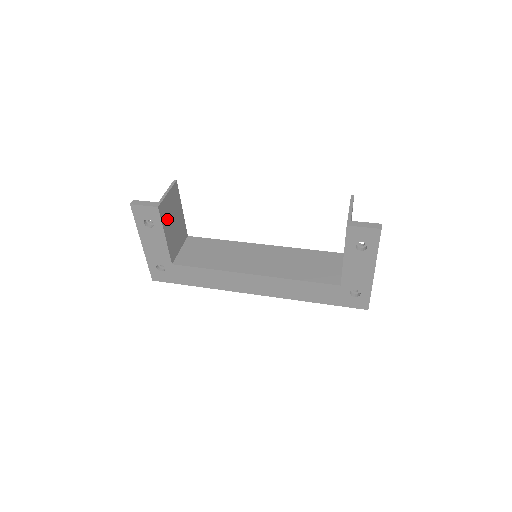
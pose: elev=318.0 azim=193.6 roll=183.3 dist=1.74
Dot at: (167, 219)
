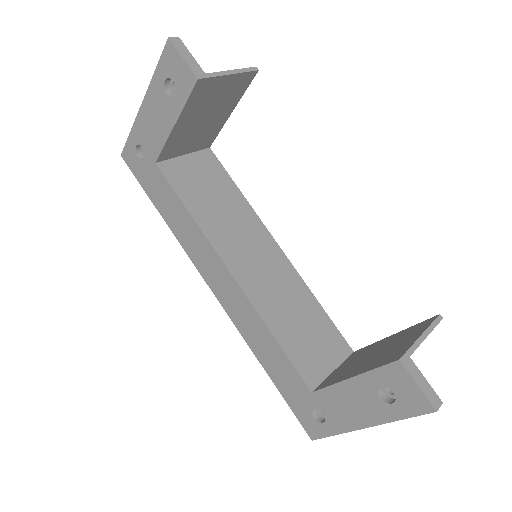
Dot at: (198, 106)
